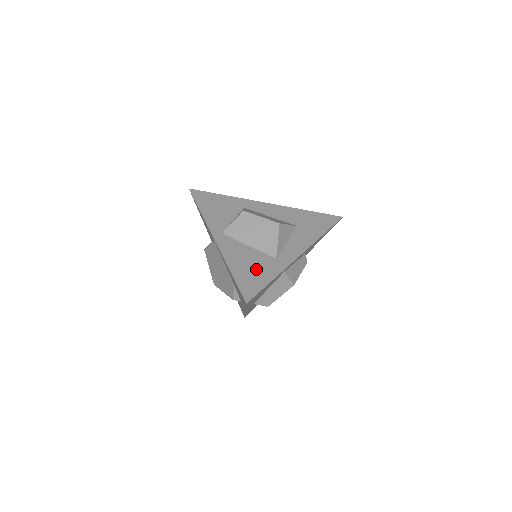
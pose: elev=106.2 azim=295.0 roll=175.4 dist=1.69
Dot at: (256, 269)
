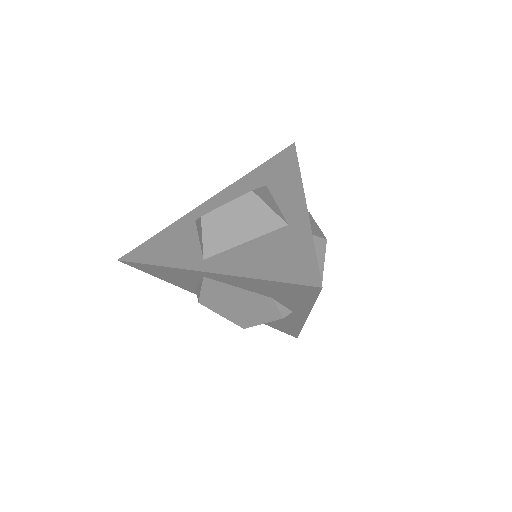
Dot at: (283, 251)
